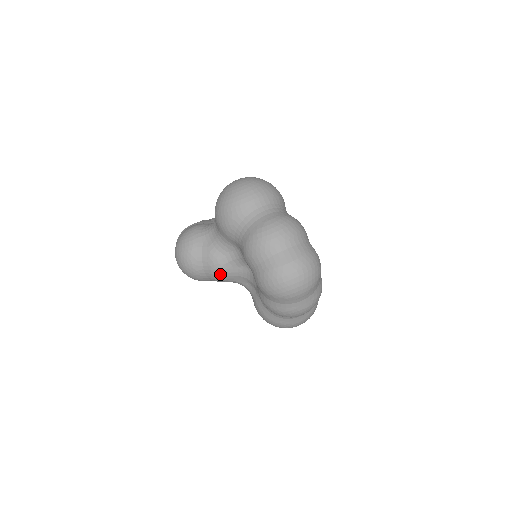
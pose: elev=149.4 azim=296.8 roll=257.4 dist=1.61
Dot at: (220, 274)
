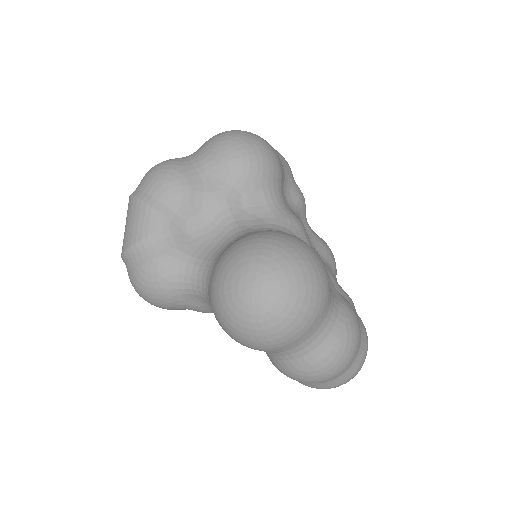
Dot at: occluded
